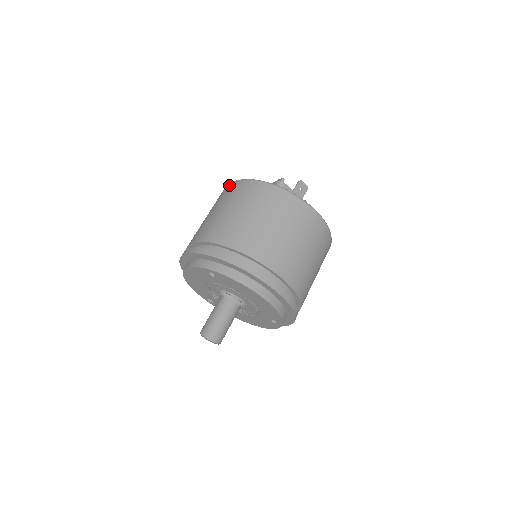
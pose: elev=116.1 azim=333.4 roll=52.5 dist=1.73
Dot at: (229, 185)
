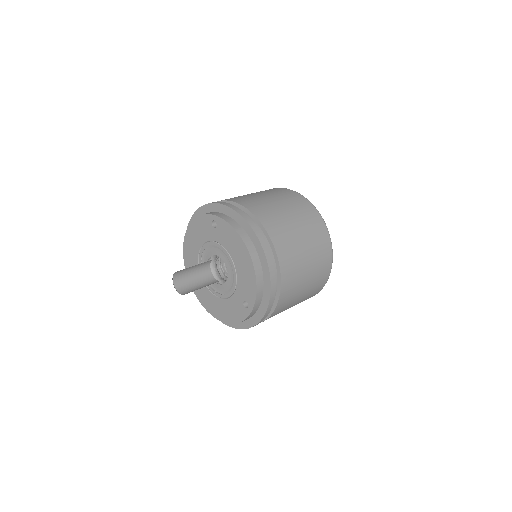
Dot at: occluded
